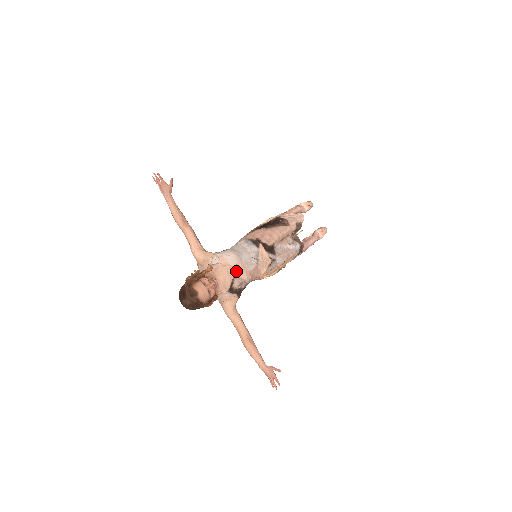
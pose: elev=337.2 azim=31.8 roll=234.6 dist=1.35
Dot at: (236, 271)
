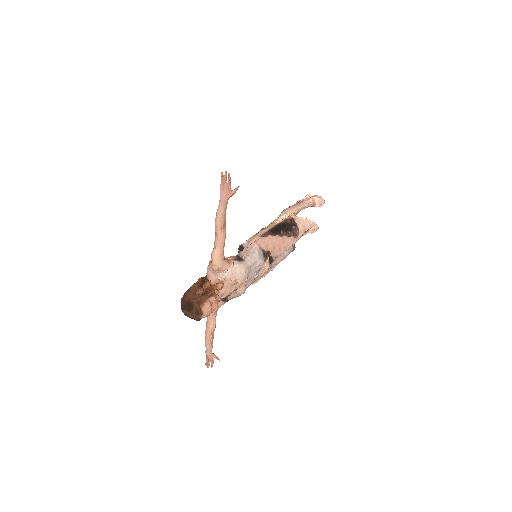
Dot at: (238, 287)
